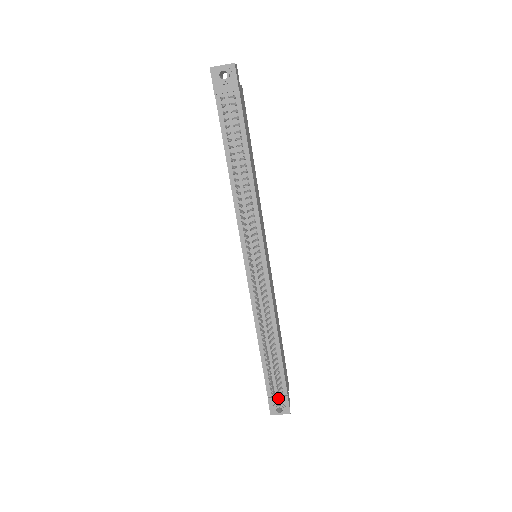
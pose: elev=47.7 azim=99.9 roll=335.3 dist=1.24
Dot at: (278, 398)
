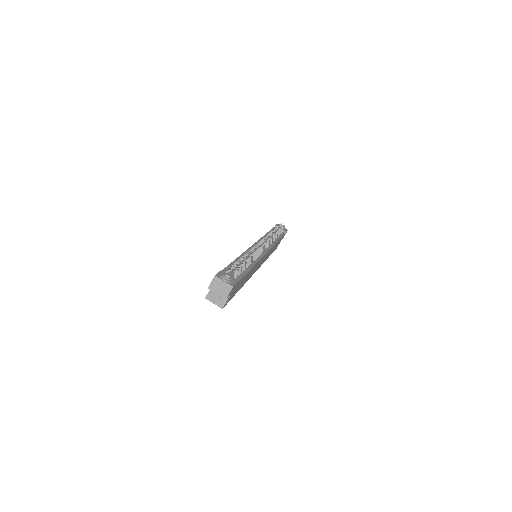
Dot at: (236, 268)
